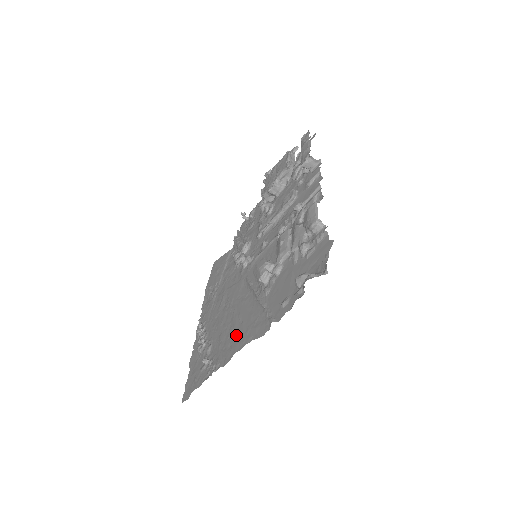
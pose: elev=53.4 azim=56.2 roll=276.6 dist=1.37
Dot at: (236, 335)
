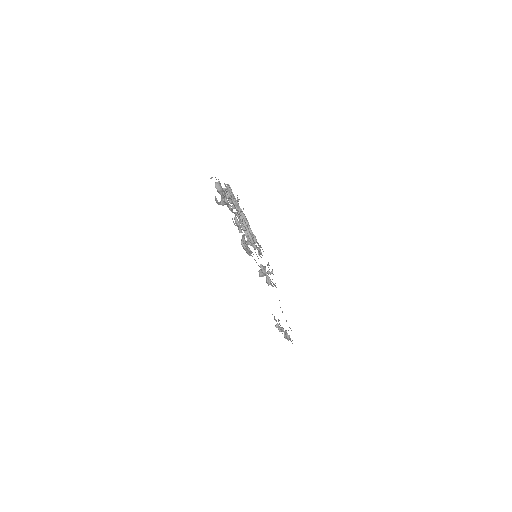
Dot at: occluded
